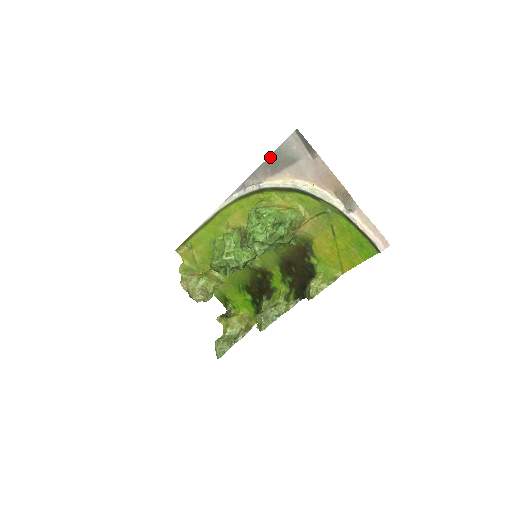
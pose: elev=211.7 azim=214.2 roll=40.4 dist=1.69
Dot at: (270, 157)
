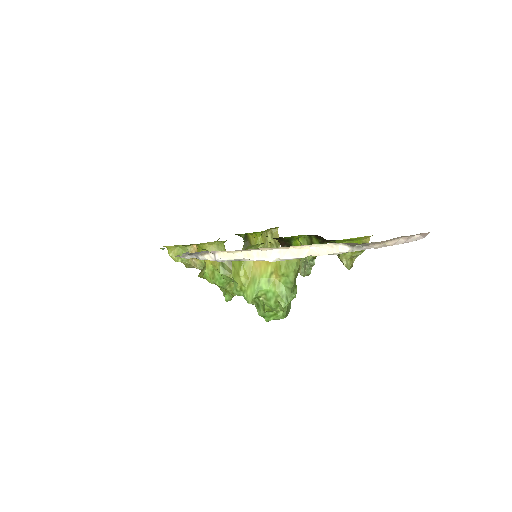
Dot at: occluded
